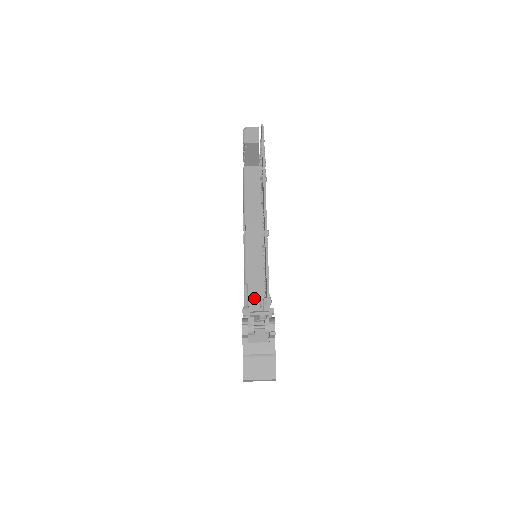
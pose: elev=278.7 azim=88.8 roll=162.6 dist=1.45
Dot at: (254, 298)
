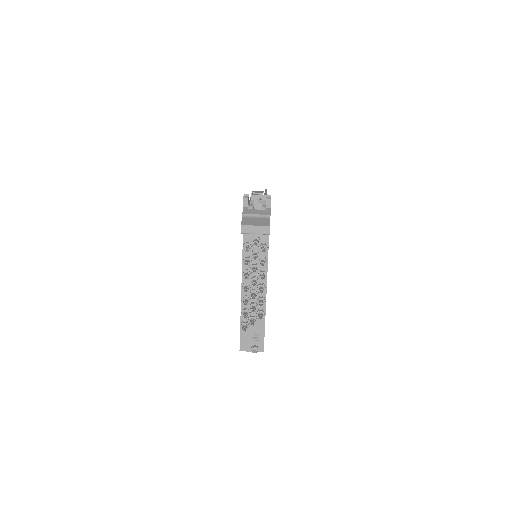
Dot at: occluded
